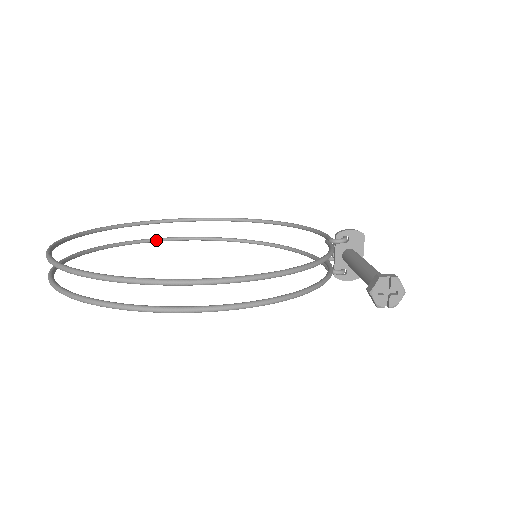
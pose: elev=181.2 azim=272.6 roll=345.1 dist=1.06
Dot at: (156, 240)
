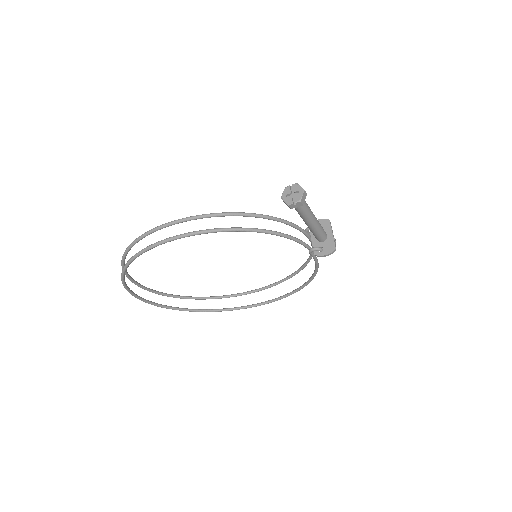
Dot at: (222, 309)
